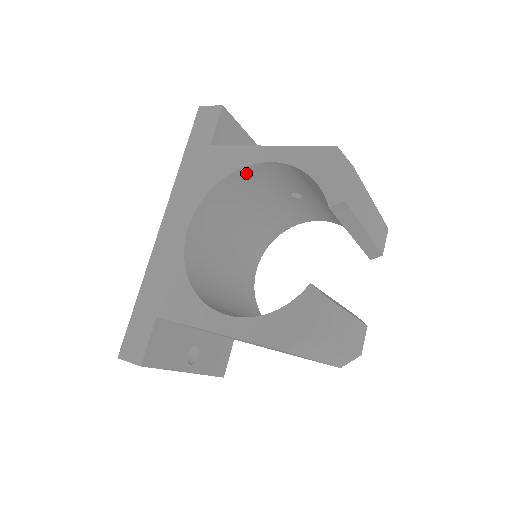
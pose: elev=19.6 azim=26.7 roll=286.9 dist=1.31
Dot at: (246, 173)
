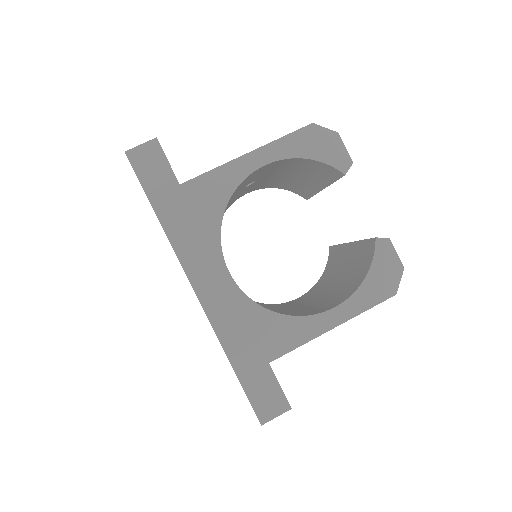
Dot at: (236, 189)
